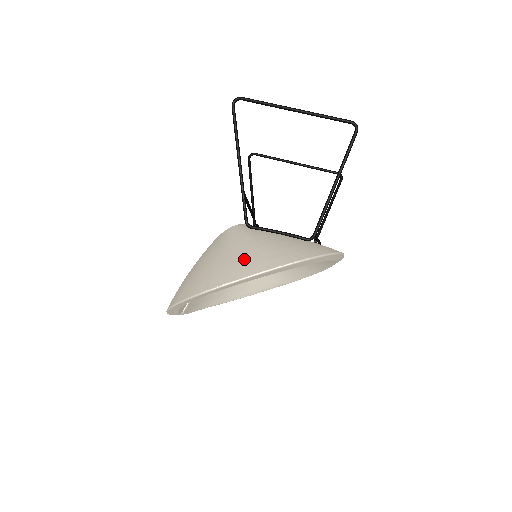
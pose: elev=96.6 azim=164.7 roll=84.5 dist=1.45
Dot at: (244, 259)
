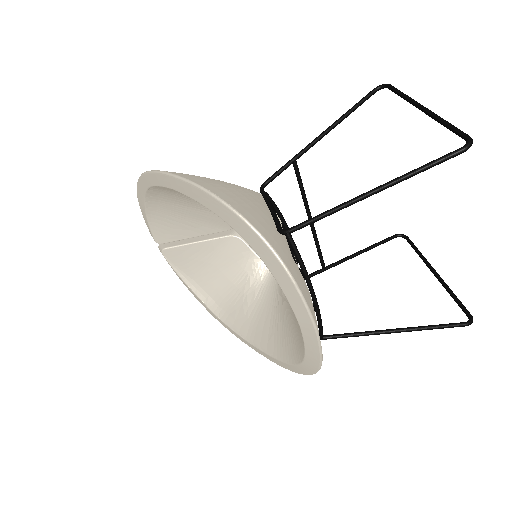
Dot at: (202, 177)
